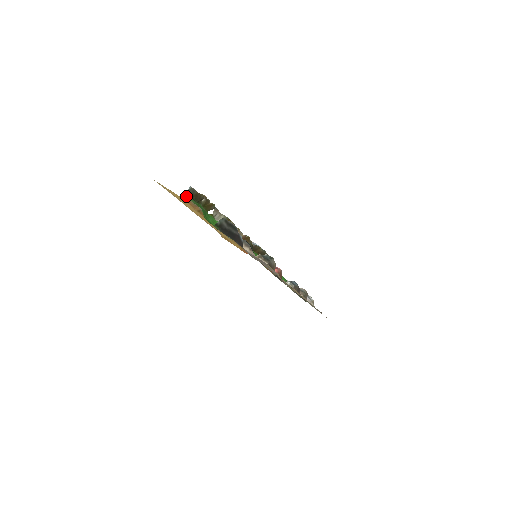
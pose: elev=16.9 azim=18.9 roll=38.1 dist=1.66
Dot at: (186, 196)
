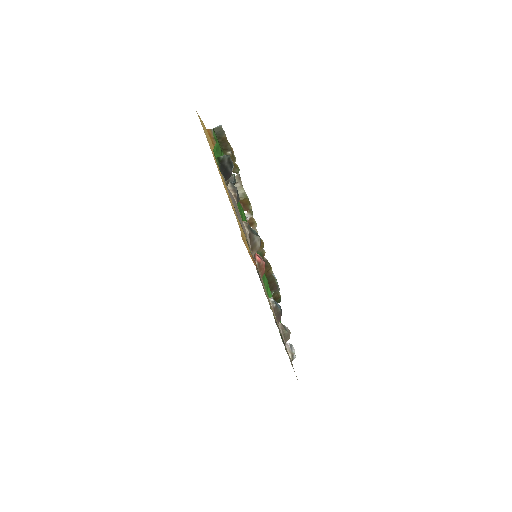
Dot at: occluded
